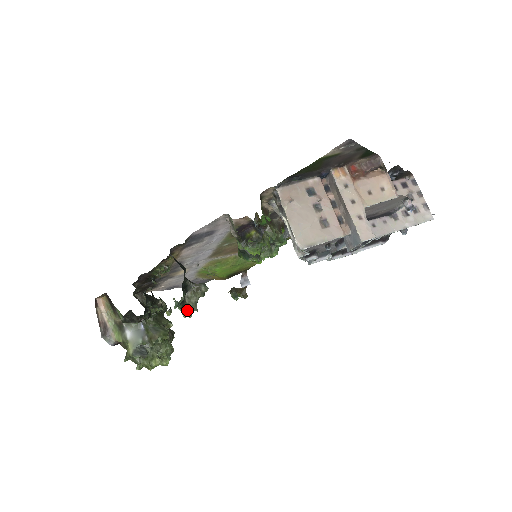
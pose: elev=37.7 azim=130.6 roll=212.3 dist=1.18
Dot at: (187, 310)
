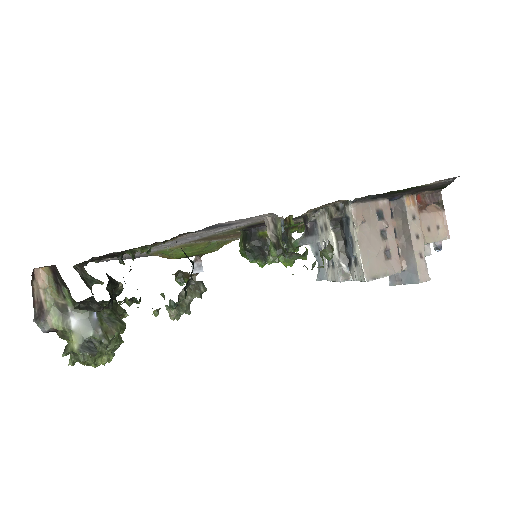
Dot at: (177, 311)
